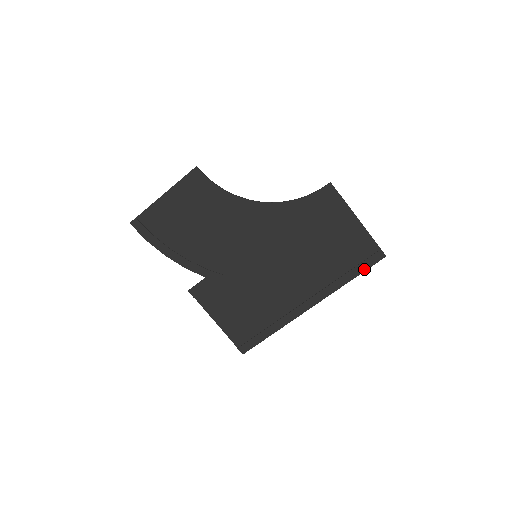
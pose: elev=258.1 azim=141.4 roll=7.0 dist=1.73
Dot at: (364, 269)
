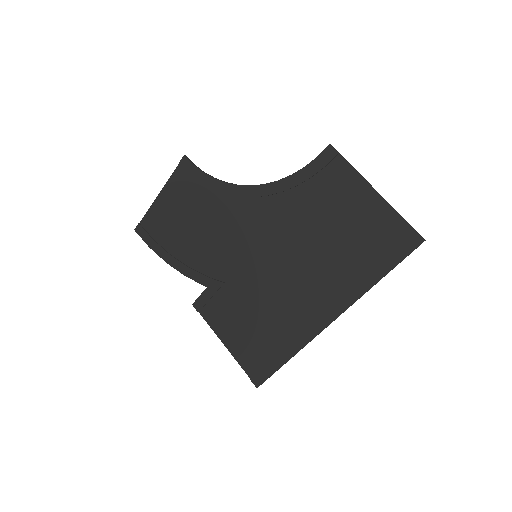
Dot at: (394, 263)
